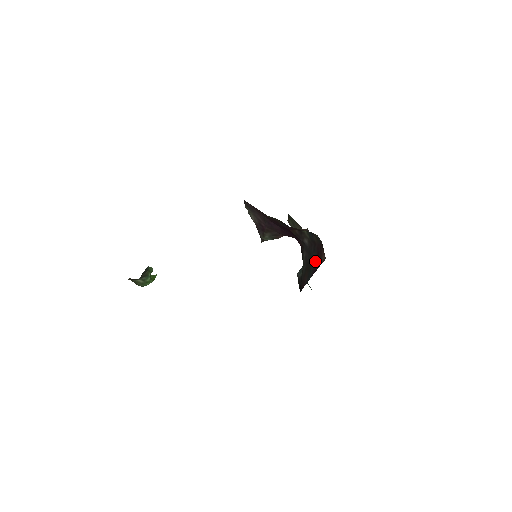
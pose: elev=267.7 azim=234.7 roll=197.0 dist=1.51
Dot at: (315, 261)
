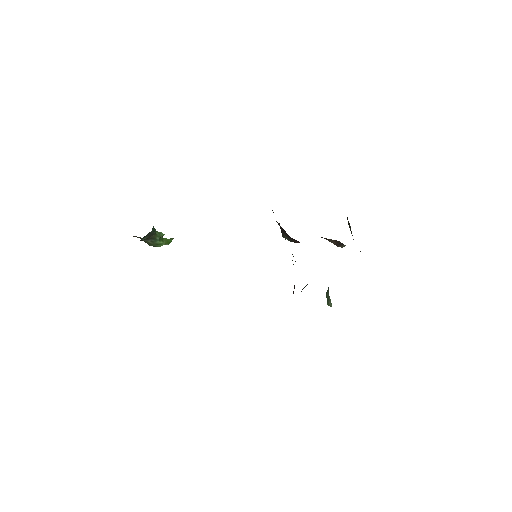
Dot at: occluded
